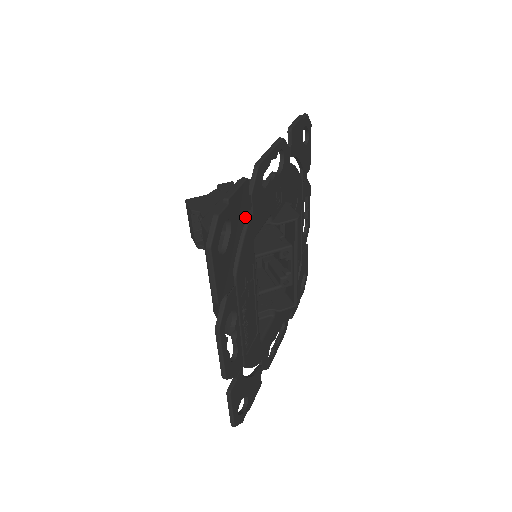
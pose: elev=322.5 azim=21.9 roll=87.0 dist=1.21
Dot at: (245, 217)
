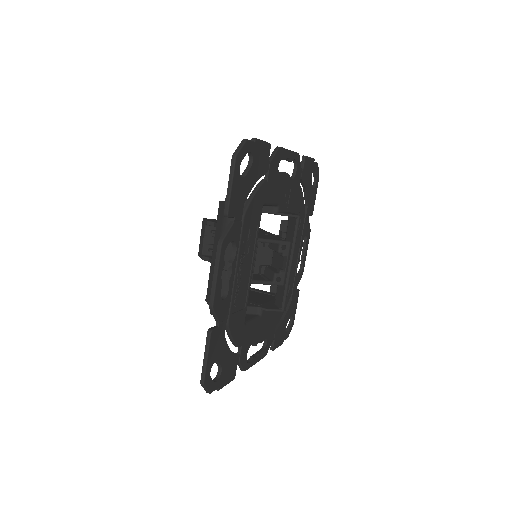
Dot at: (262, 173)
